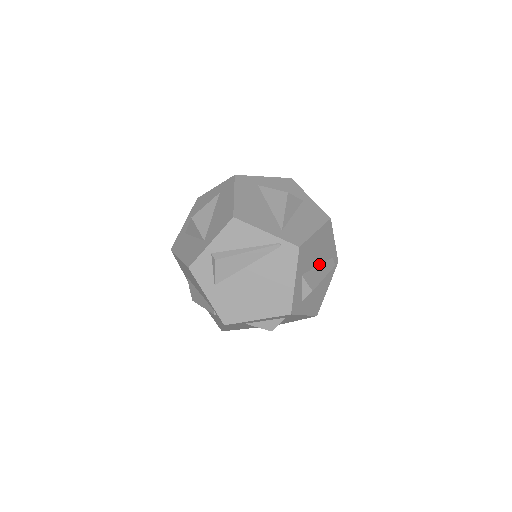
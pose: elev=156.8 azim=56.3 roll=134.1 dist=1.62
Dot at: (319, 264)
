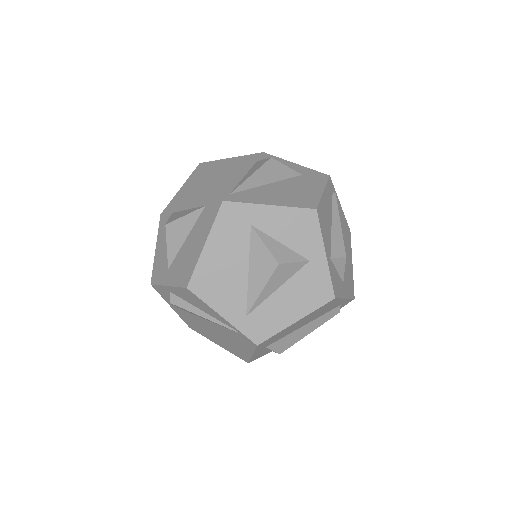
Dot at: (307, 323)
